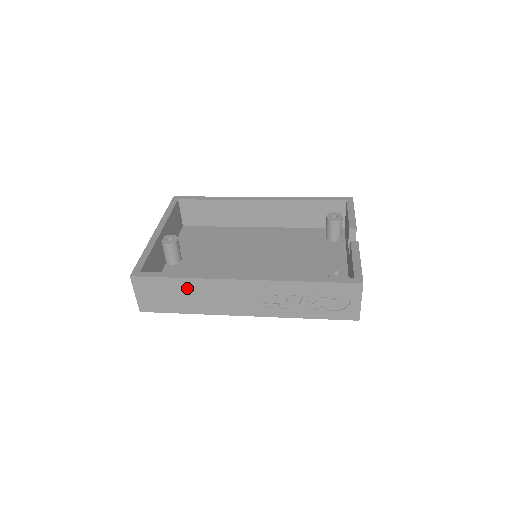
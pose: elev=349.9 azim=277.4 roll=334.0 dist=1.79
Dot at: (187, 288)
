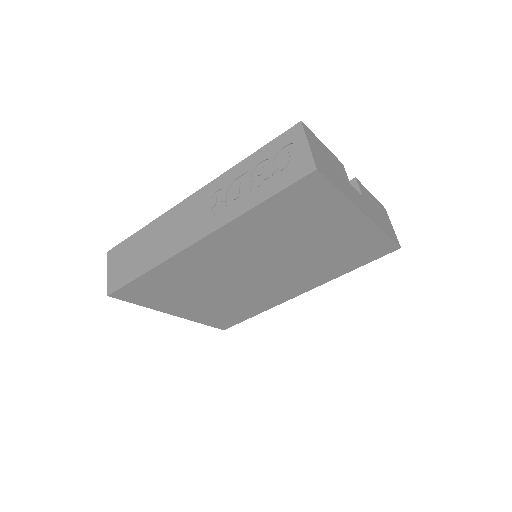
Dot at: (147, 237)
